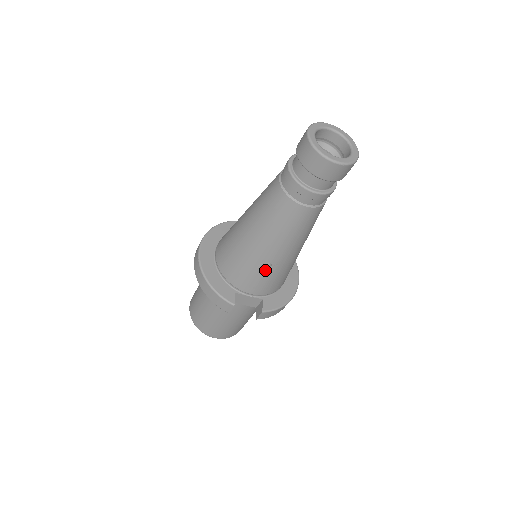
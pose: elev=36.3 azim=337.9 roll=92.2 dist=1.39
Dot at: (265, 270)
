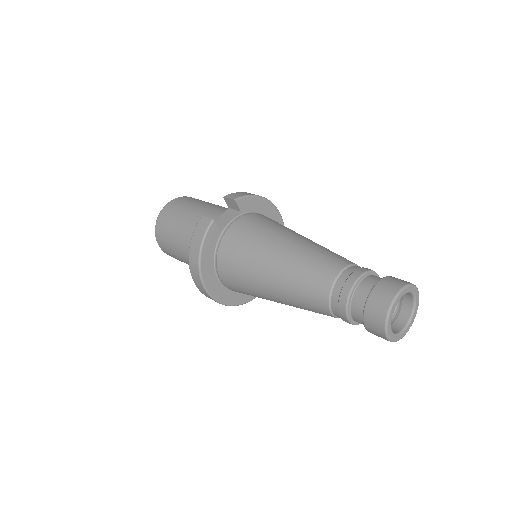
Dot at: occluded
